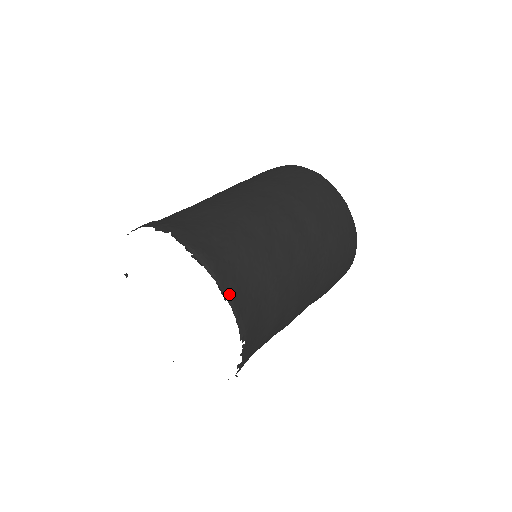
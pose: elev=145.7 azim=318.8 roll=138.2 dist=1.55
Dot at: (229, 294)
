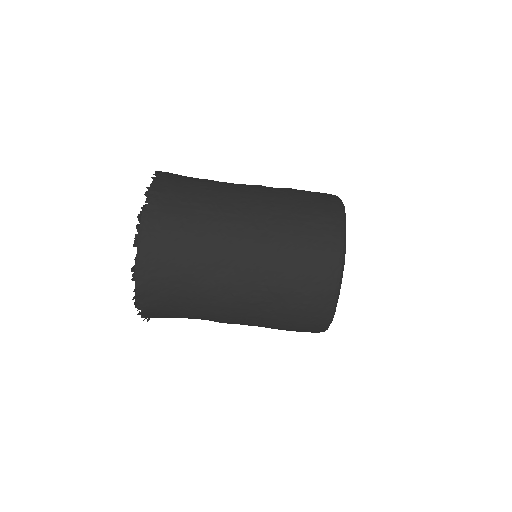
Dot at: (140, 278)
